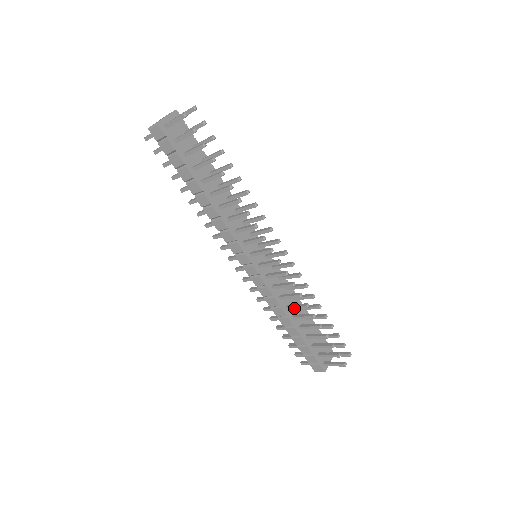
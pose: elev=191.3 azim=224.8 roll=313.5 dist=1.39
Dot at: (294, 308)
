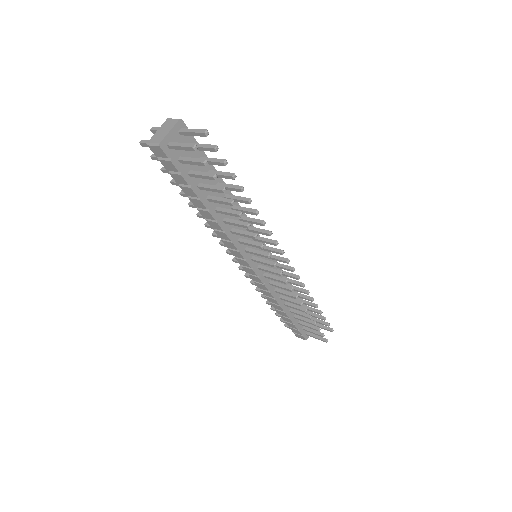
Dot at: (288, 301)
